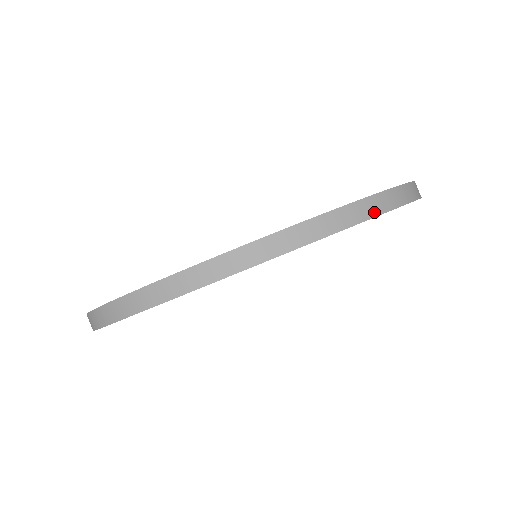
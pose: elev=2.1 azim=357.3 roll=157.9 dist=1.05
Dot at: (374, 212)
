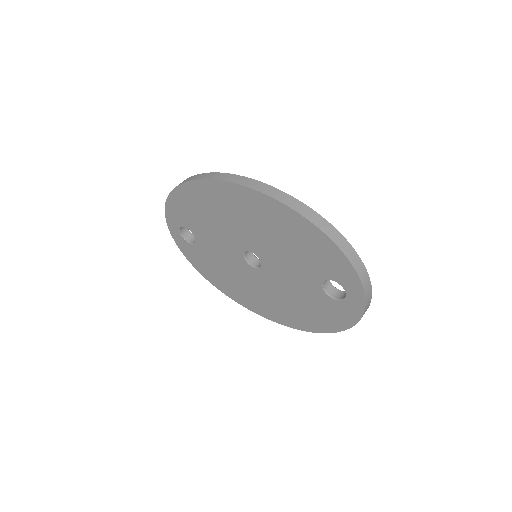
Dot at: (303, 213)
